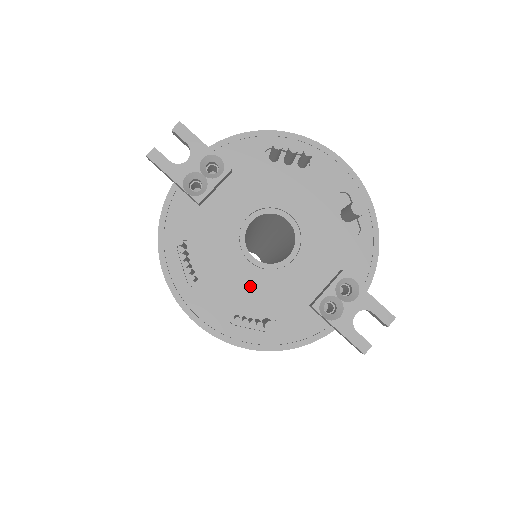
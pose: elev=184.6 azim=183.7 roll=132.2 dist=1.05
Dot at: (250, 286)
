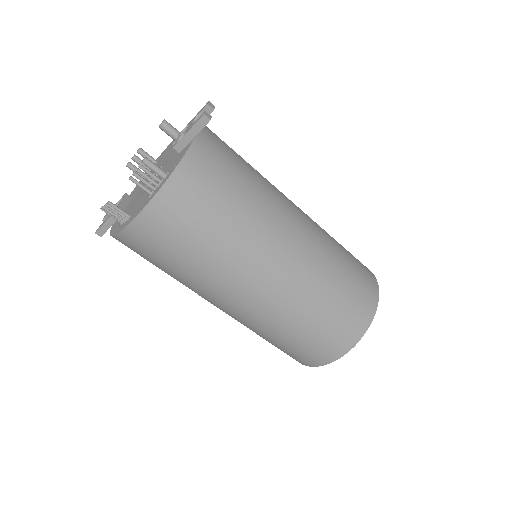
Dot at: occluded
